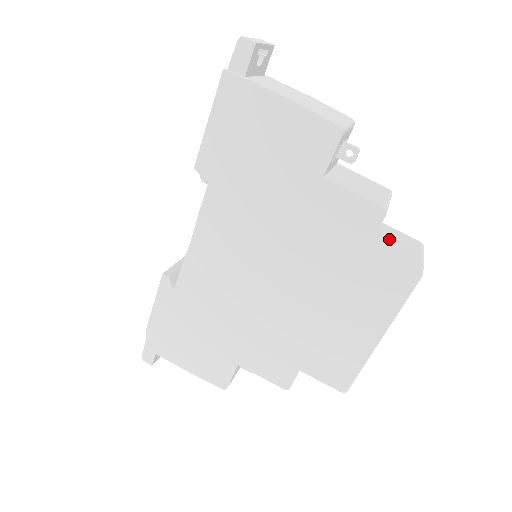
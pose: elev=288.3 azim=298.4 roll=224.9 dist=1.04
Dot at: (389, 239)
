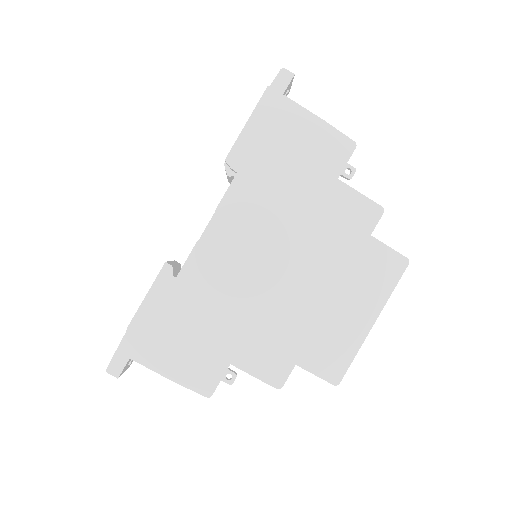
Dot at: occluded
